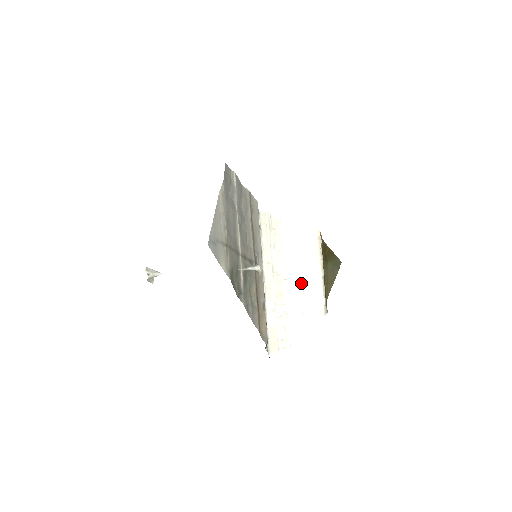
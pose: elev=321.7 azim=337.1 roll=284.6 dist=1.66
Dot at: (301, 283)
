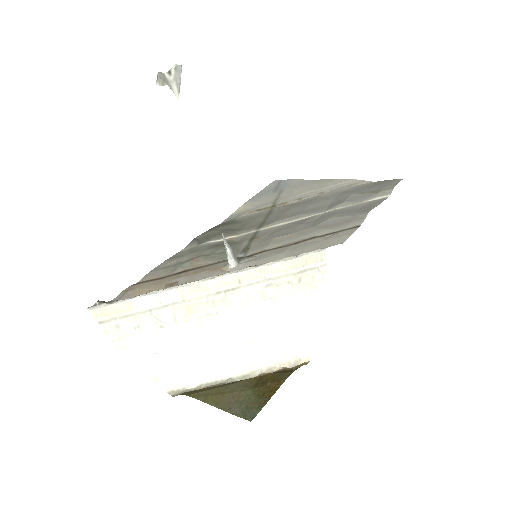
Dot at: (216, 342)
